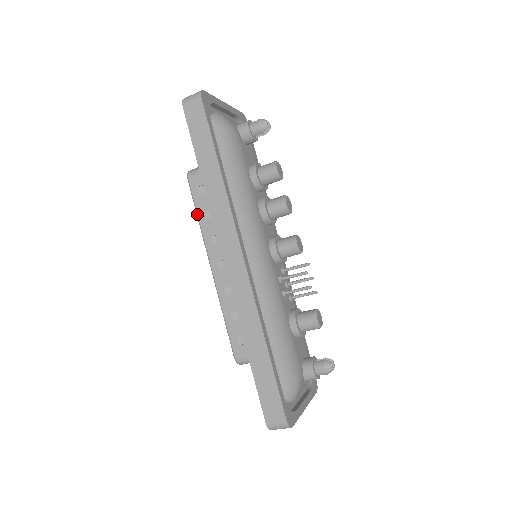
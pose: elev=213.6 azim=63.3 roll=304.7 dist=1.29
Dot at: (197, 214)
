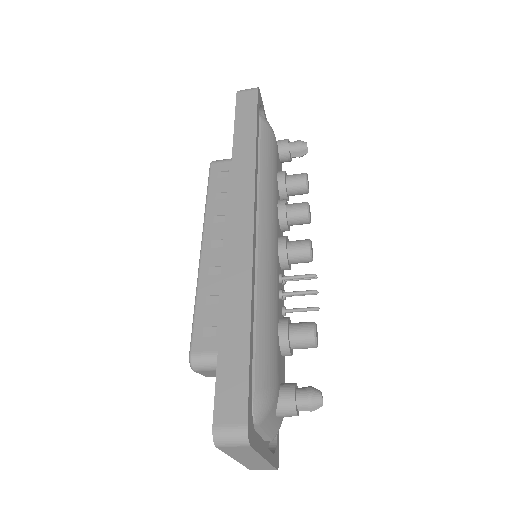
Dot at: (207, 194)
